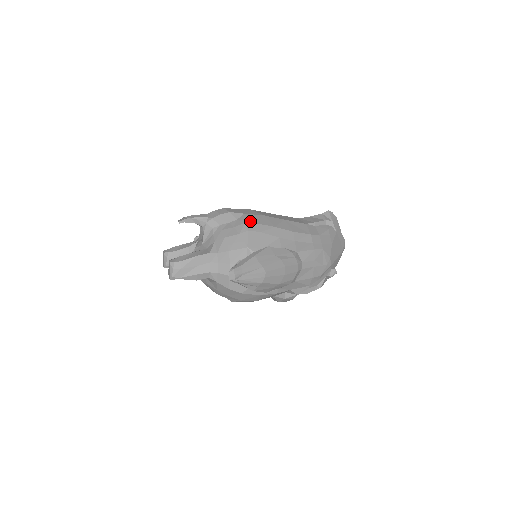
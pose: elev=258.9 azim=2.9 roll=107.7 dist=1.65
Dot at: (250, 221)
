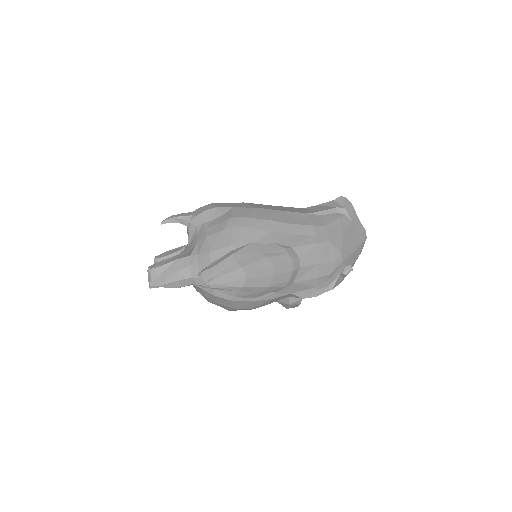
Dot at: (237, 215)
